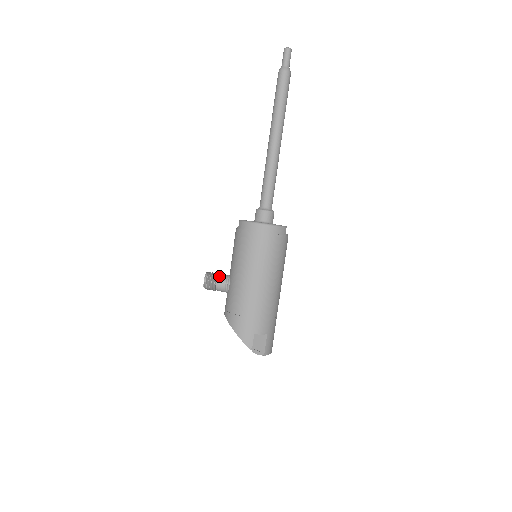
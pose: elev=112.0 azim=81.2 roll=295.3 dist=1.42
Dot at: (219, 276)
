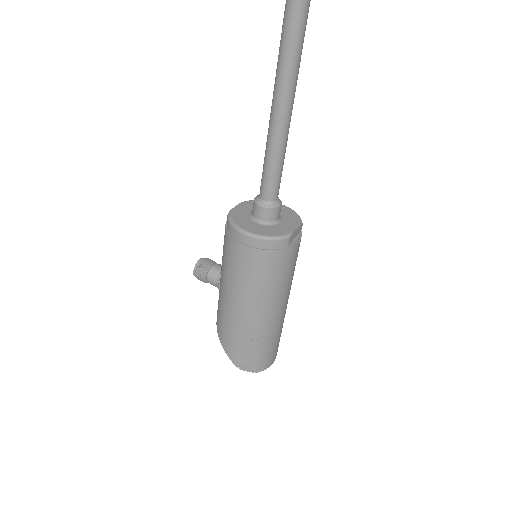
Dot at: (211, 270)
